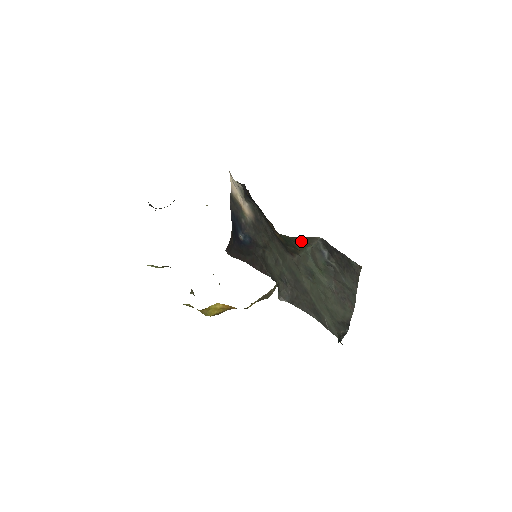
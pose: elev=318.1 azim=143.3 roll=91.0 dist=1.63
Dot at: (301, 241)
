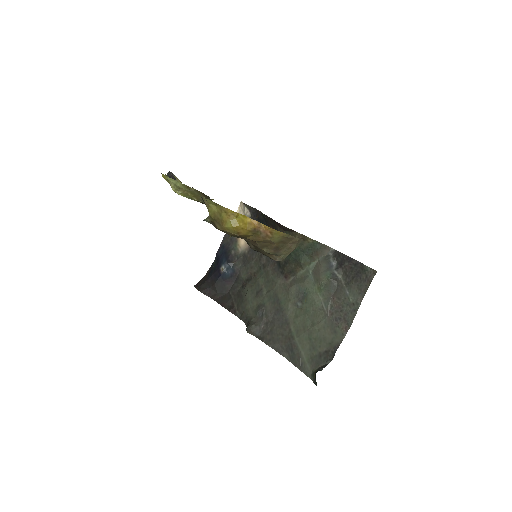
Dot at: (311, 250)
